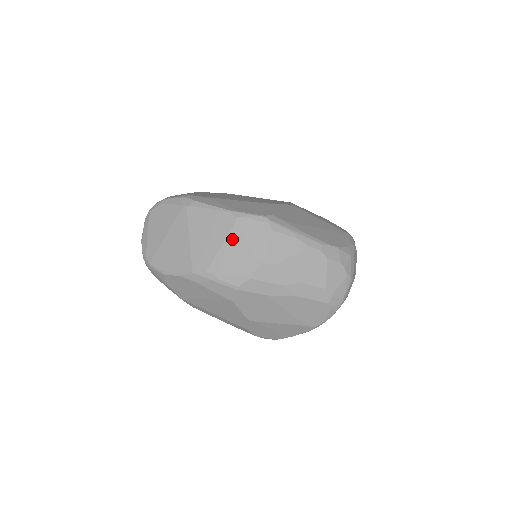
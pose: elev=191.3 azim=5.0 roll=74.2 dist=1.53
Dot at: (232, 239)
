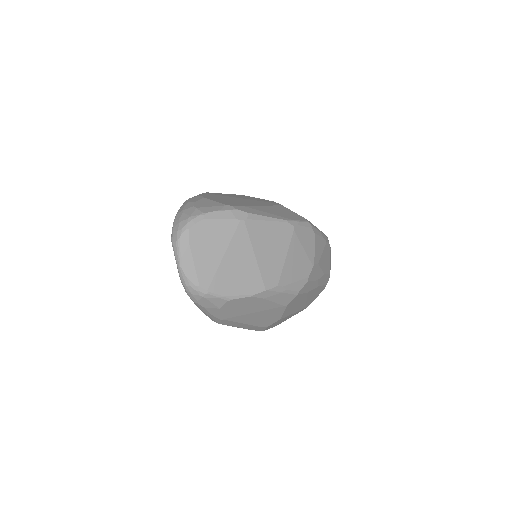
Dot at: (293, 248)
